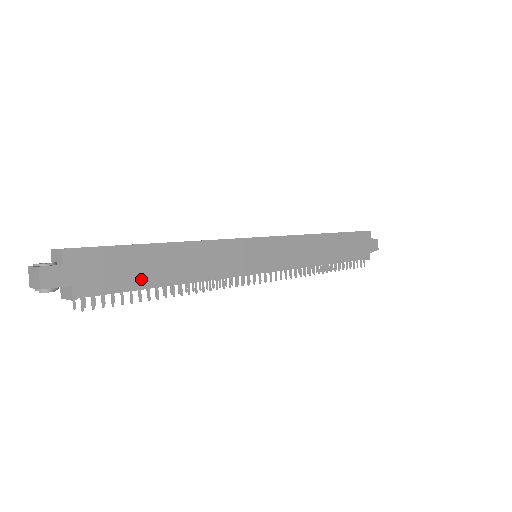
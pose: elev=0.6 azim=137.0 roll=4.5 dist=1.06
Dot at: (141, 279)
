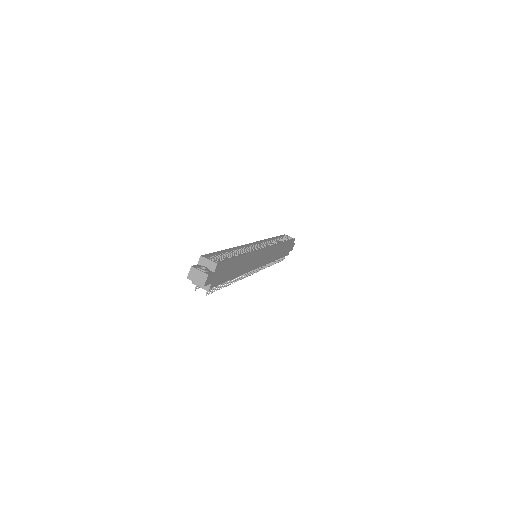
Dot at: (228, 277)
